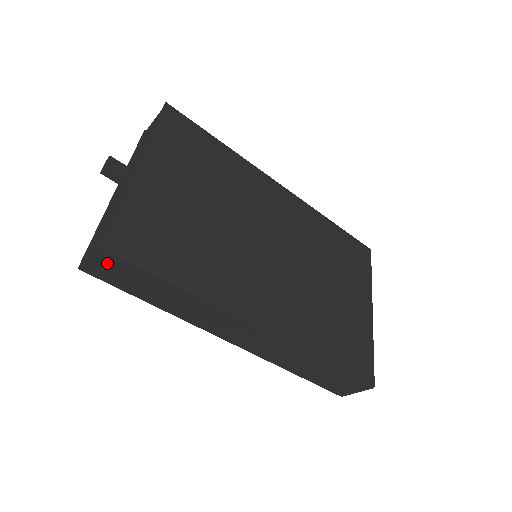
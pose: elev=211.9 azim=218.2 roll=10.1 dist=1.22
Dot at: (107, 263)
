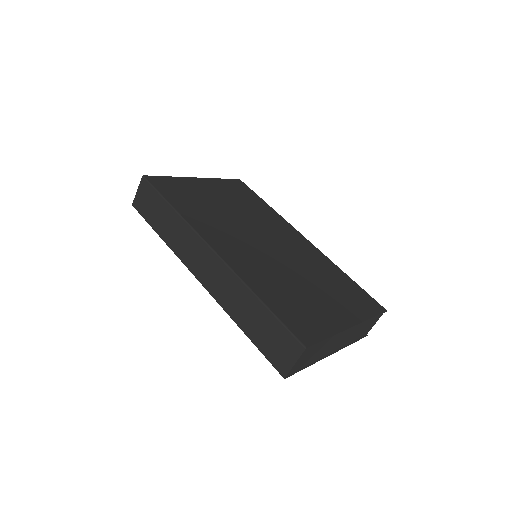
Dot at: (144, 194)
